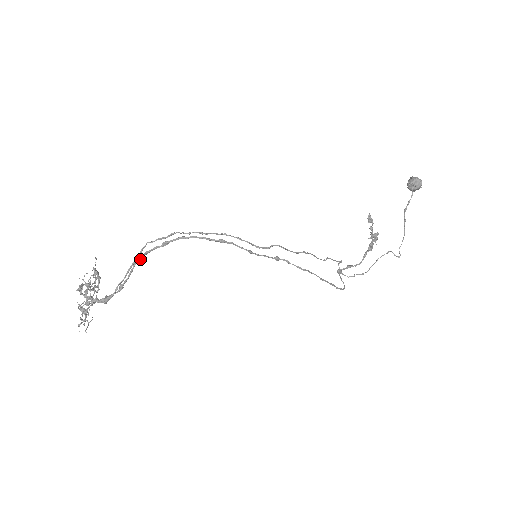
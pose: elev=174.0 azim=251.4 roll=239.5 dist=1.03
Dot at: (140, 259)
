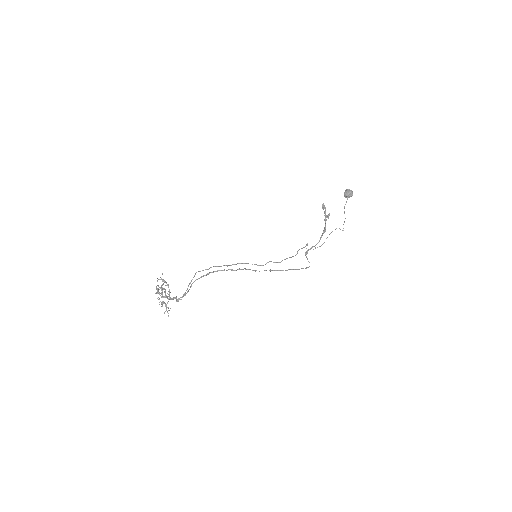
Dot at: occluded
